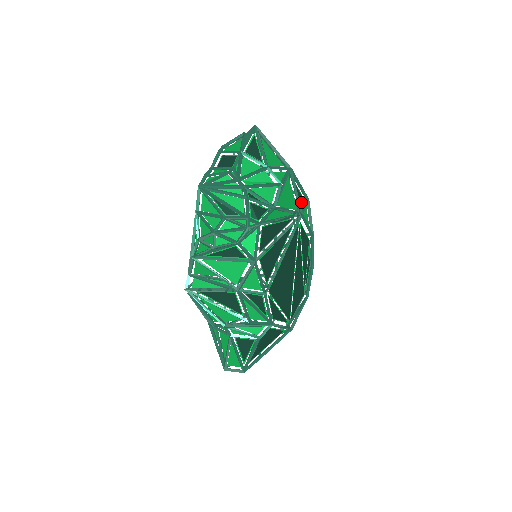
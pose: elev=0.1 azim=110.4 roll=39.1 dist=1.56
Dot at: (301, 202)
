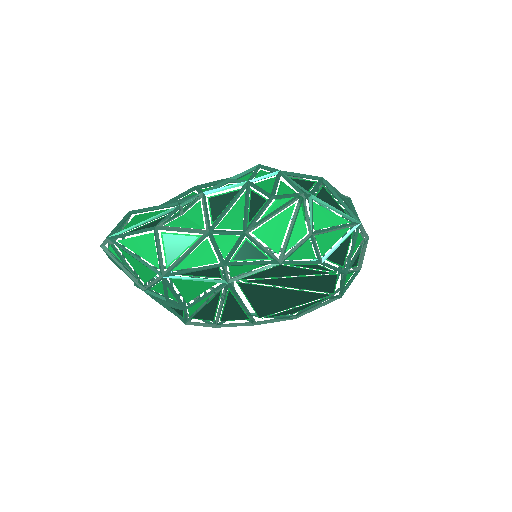
Dot at: (217, 272)
